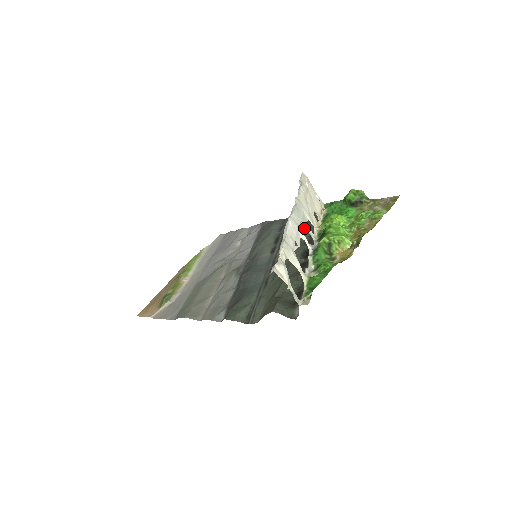
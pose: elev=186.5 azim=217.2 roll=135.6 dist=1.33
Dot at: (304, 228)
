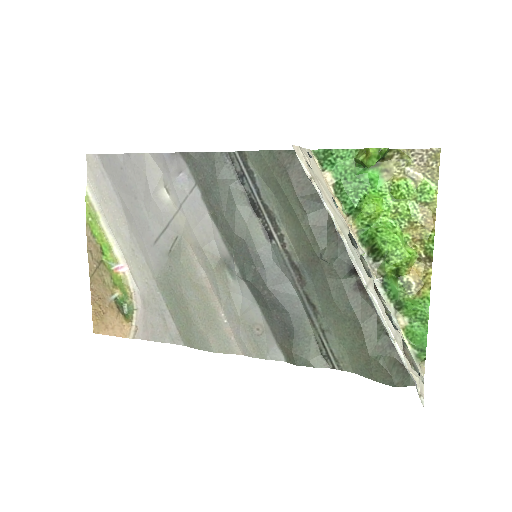
Dot at: (322, 220)
